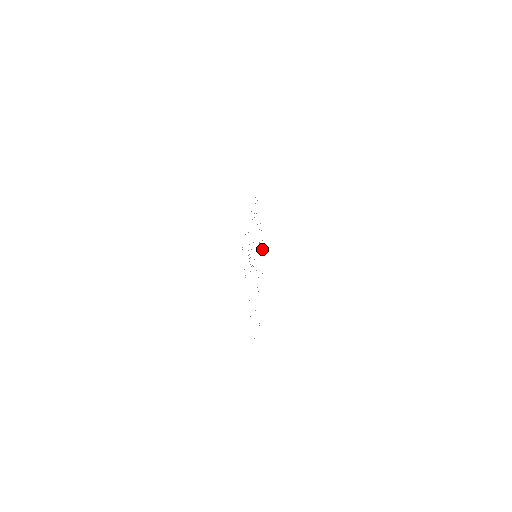
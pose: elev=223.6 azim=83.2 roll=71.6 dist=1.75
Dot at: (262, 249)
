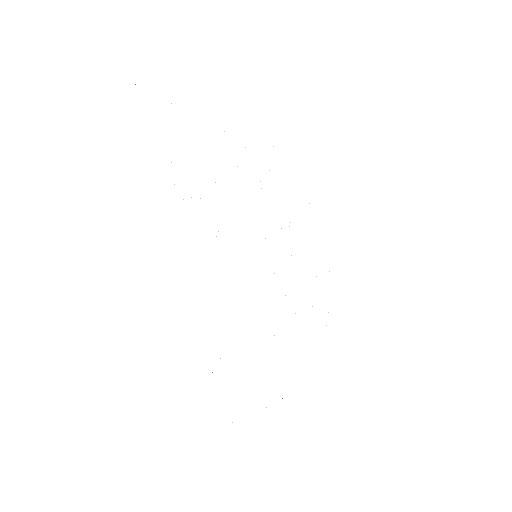
Dot at: occluded
